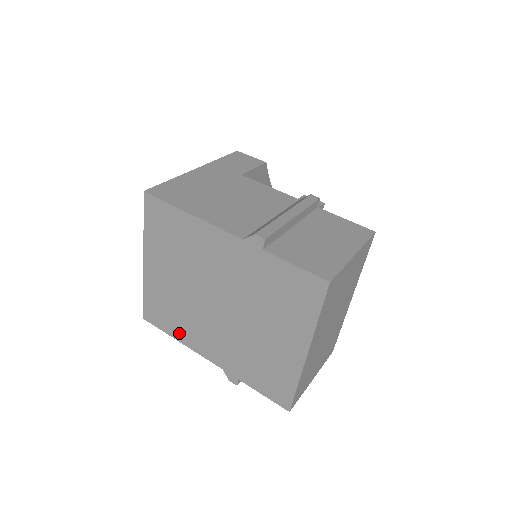
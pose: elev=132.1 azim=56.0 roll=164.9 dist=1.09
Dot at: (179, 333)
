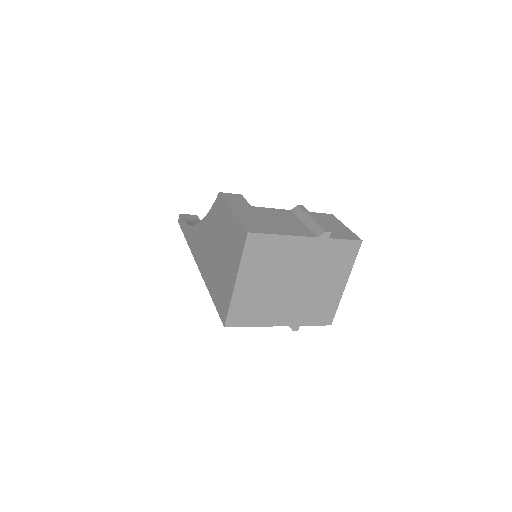
Dot at: (257, 320)
